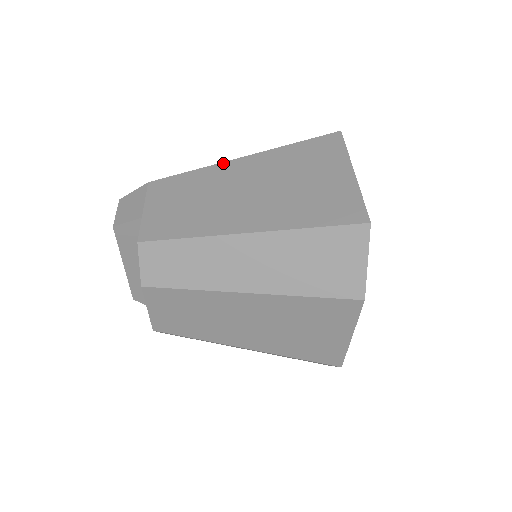
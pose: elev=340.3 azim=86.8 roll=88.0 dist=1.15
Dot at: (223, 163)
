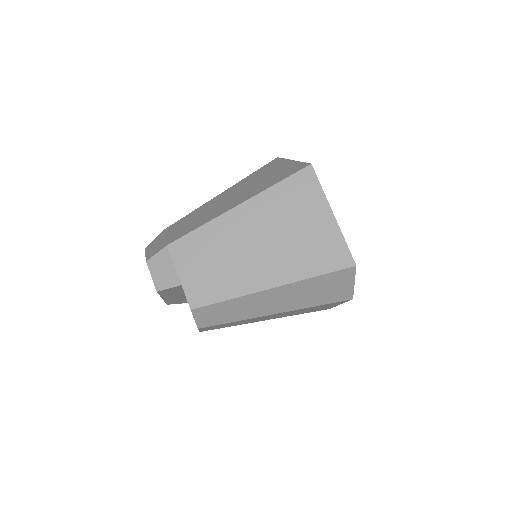
Dot at: (224, 215)
